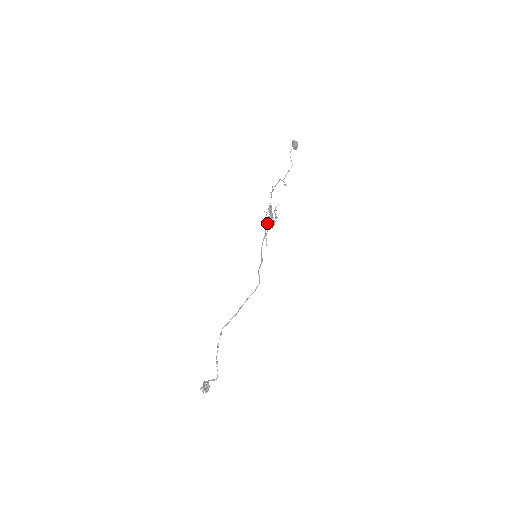
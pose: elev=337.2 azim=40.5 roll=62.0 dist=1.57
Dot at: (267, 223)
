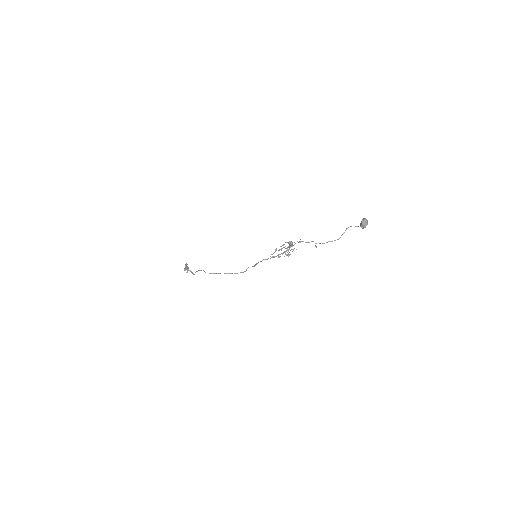
Dot at: (274, 256)
